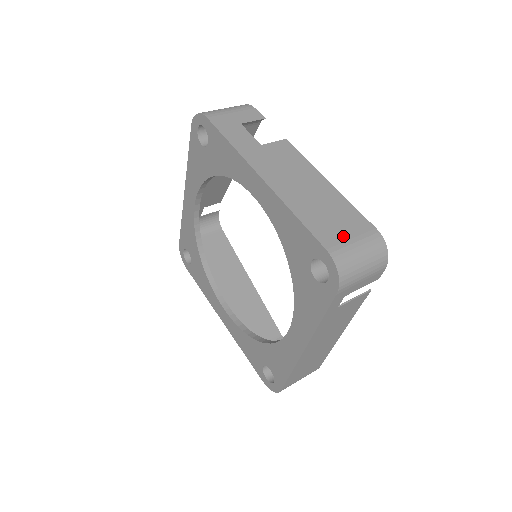
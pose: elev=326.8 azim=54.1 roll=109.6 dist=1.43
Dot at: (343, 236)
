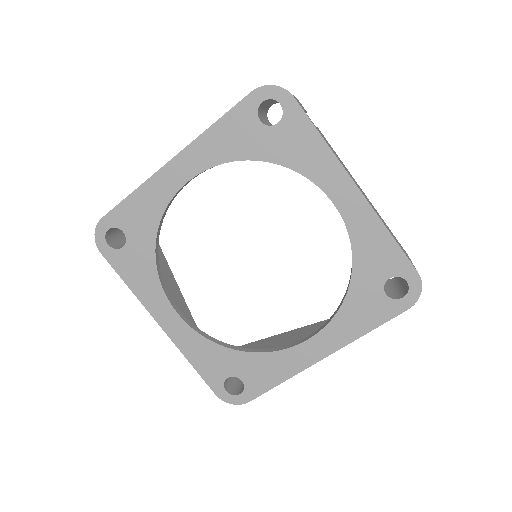
Dot at: occluded
